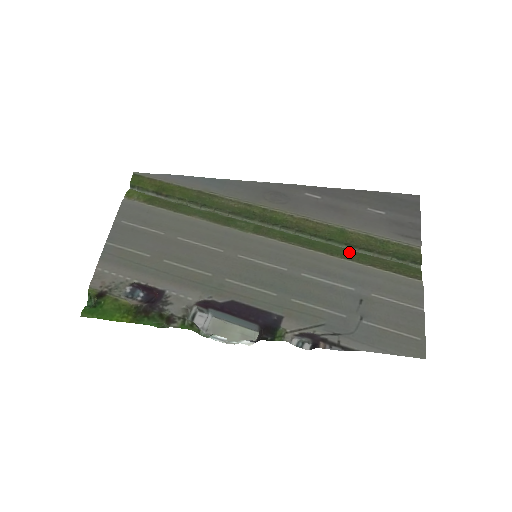
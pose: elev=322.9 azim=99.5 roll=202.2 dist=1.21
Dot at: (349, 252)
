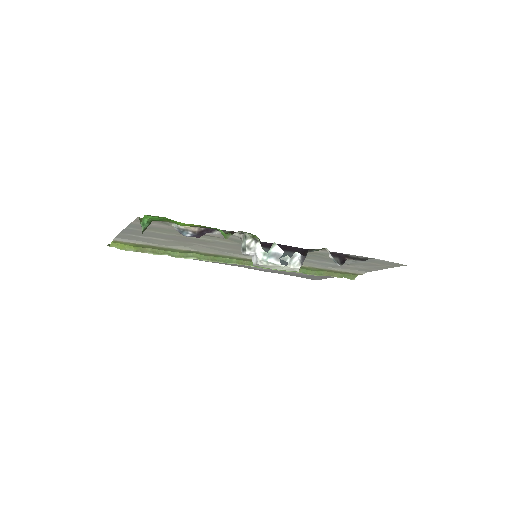
Dot at: (310, 270)
